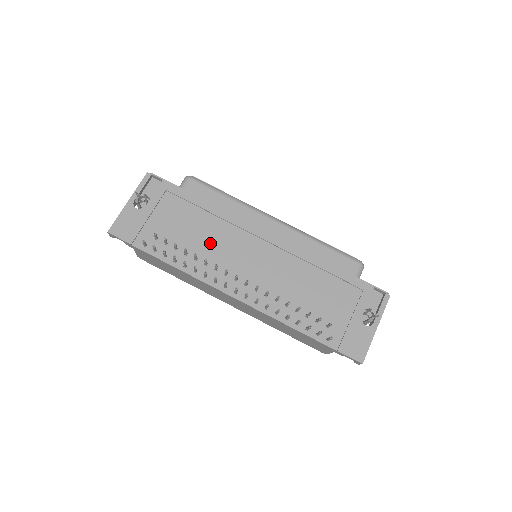
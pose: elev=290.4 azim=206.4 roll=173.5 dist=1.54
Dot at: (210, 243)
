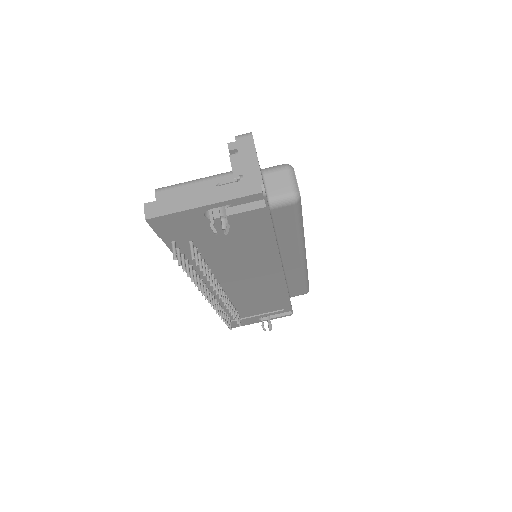
Dot at: (233, 262)
